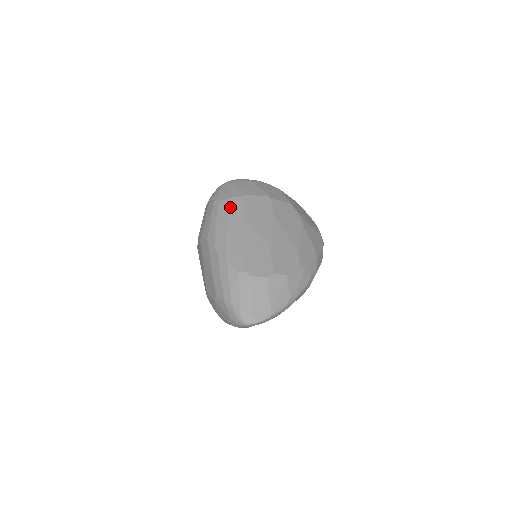
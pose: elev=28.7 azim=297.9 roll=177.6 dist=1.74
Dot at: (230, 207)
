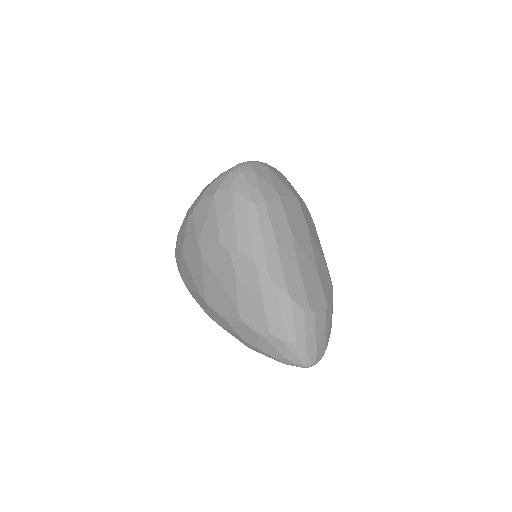
Dot at: (273, 216)
